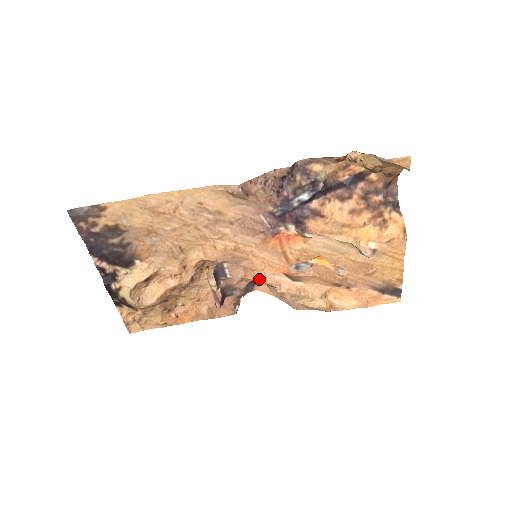
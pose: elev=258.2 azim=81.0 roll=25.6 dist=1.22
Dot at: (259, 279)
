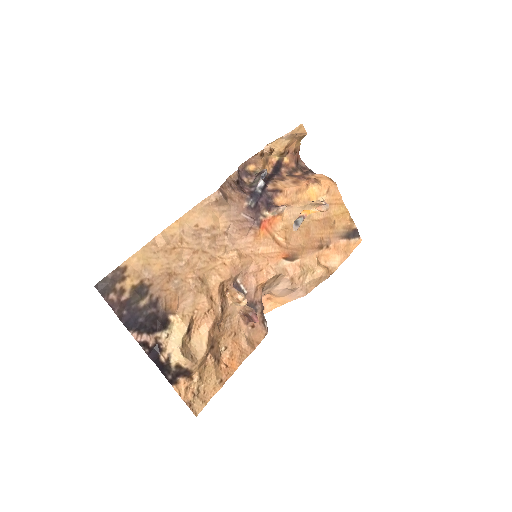
Dot at: (270, 275)
